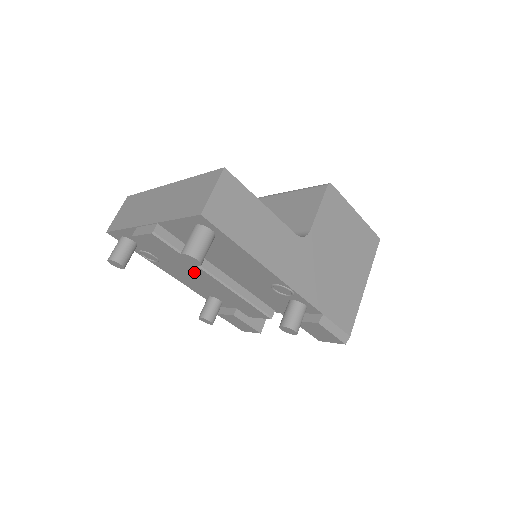
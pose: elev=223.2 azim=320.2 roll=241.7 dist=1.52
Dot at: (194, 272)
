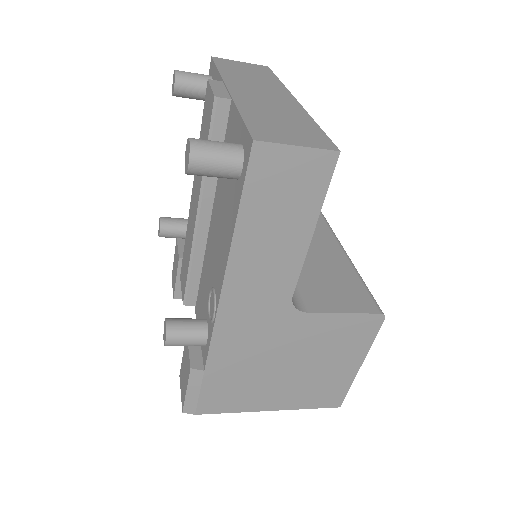
Dot at: (197, 181)
